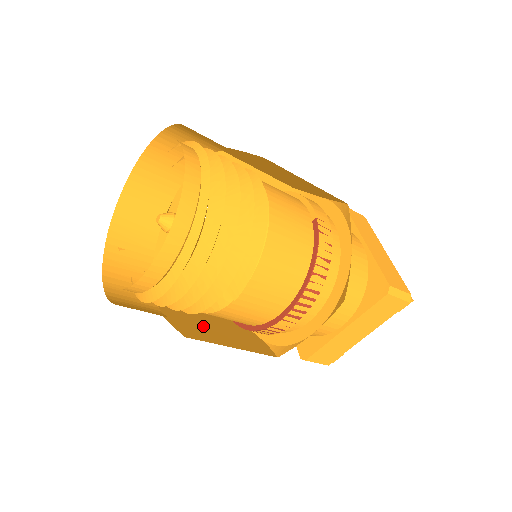
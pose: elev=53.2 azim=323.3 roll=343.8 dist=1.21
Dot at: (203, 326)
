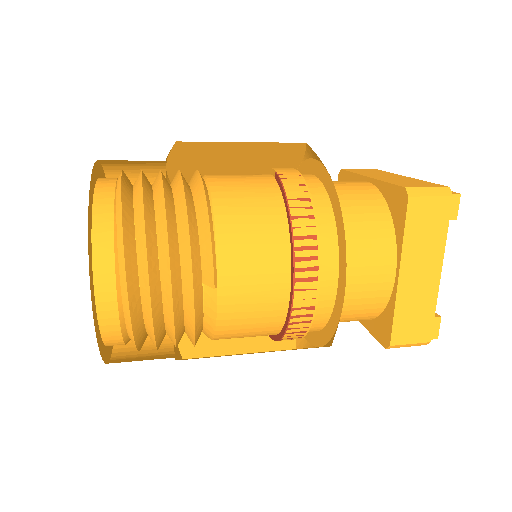
Dot at: occluded
